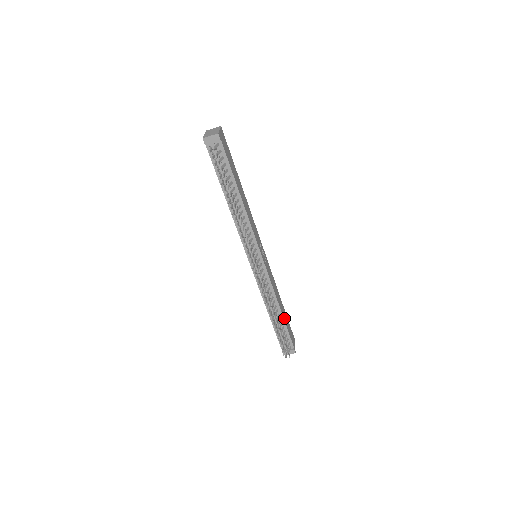
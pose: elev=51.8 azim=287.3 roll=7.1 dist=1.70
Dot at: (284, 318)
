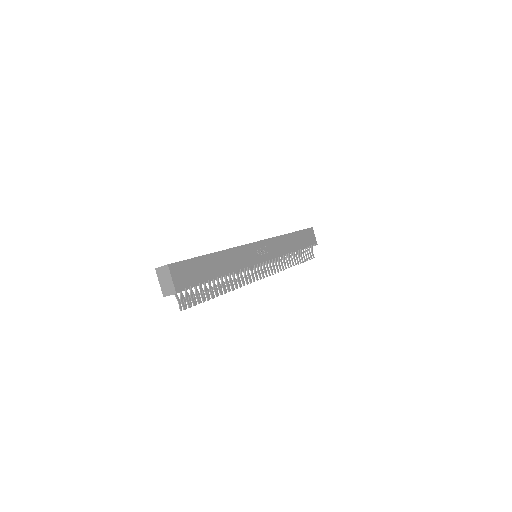
Dot at: (299, 246)
